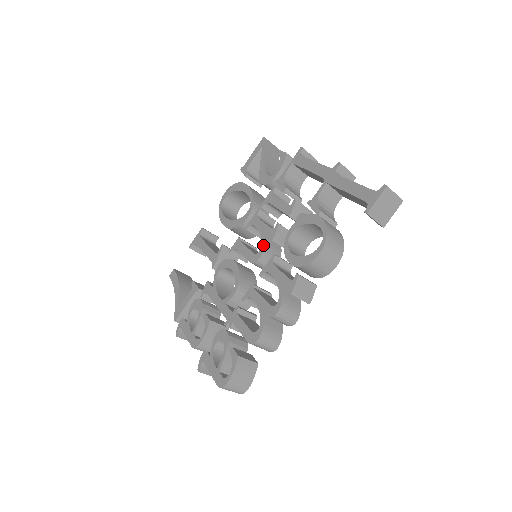
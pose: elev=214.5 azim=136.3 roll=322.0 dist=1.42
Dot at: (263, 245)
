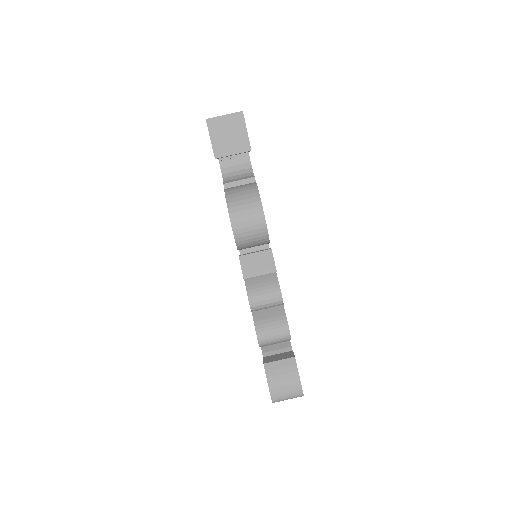
Dot at: occluded
